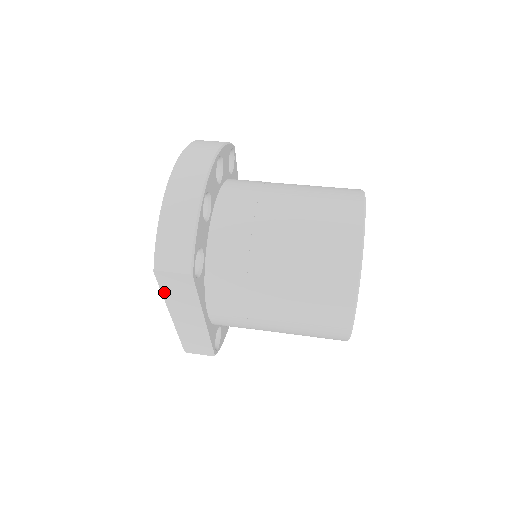
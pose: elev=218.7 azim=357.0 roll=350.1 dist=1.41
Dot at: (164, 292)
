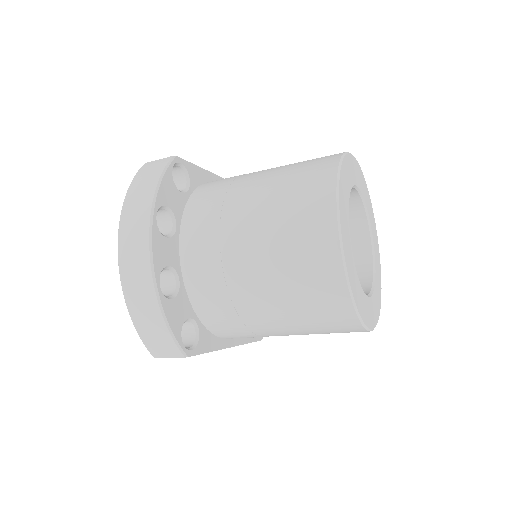
Dot at: occluded
